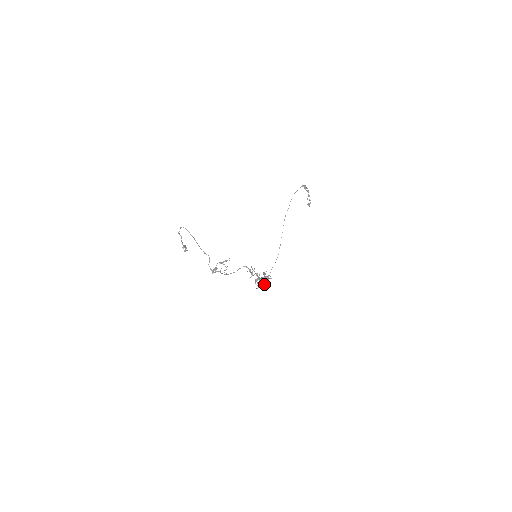
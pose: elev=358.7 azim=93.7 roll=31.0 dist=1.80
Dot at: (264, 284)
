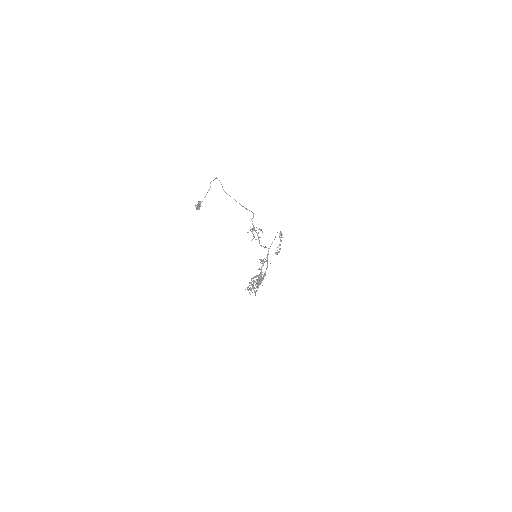
Dot at: occluded
